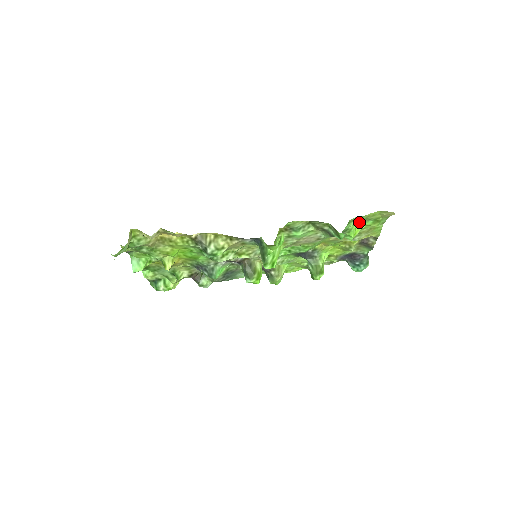
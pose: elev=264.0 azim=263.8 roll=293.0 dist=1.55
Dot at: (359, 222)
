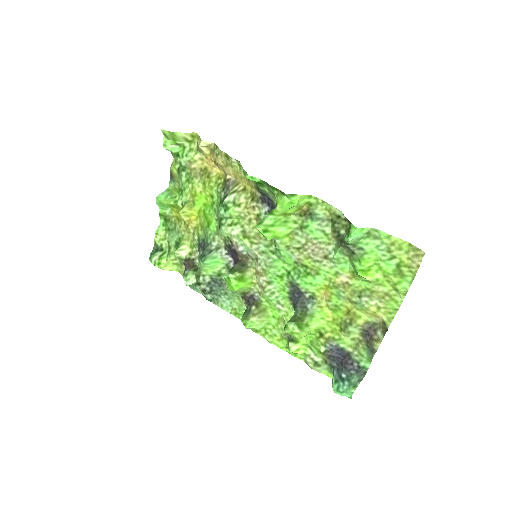
Dot at: (380, 253)
